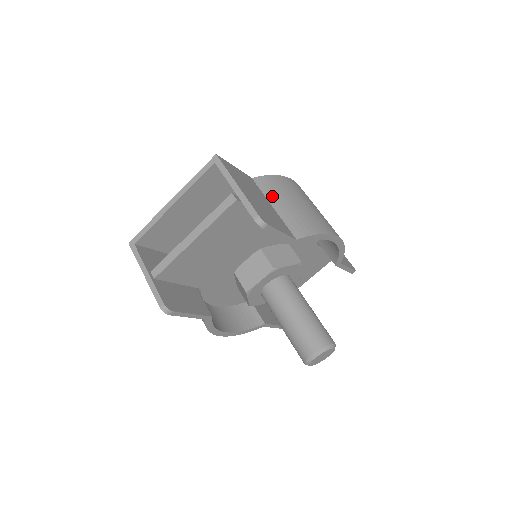
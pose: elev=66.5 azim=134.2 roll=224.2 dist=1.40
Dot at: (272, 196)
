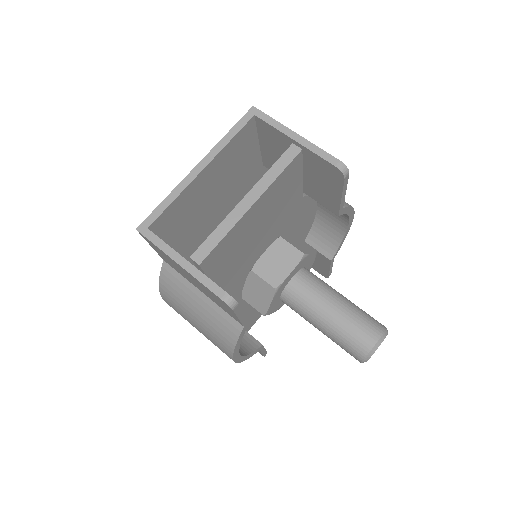
Dot at: occluded
